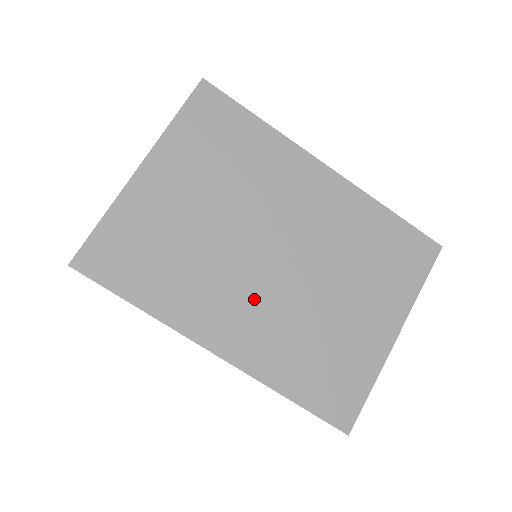
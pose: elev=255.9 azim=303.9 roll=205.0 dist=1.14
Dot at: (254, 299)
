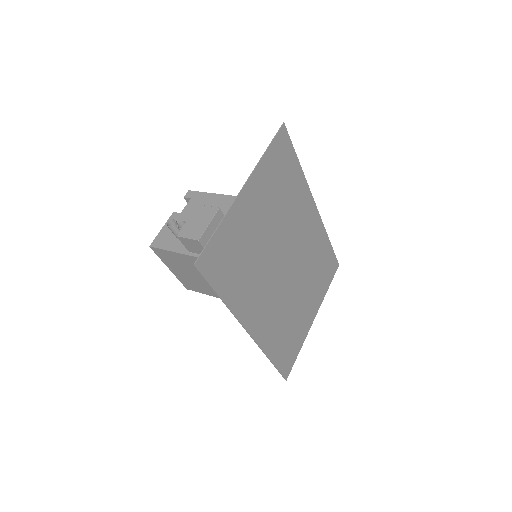
Dot at: (272, 295)
